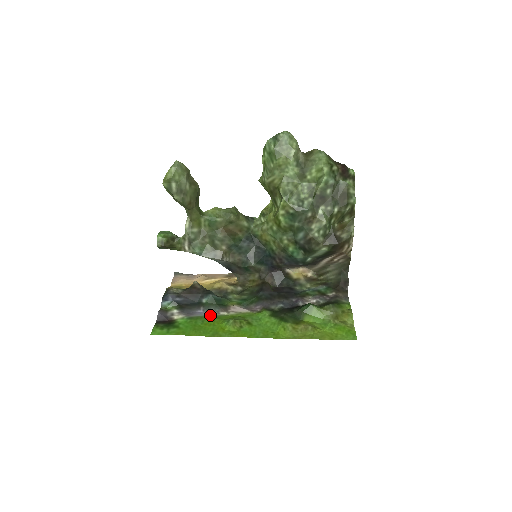
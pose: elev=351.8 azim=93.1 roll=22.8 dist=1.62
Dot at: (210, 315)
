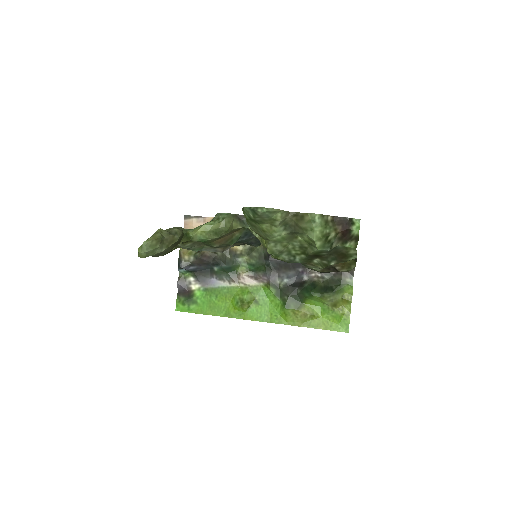
Dot at: (222, 287)
